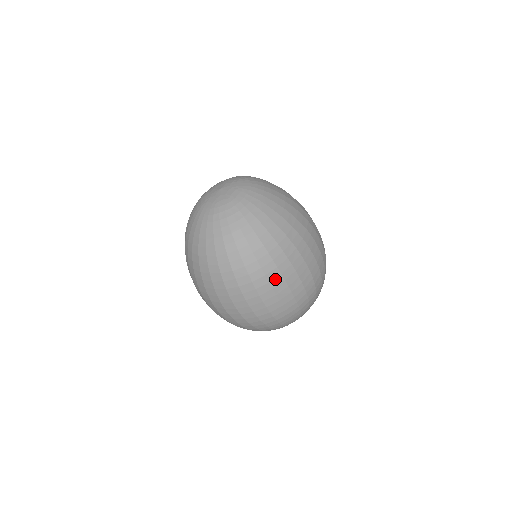
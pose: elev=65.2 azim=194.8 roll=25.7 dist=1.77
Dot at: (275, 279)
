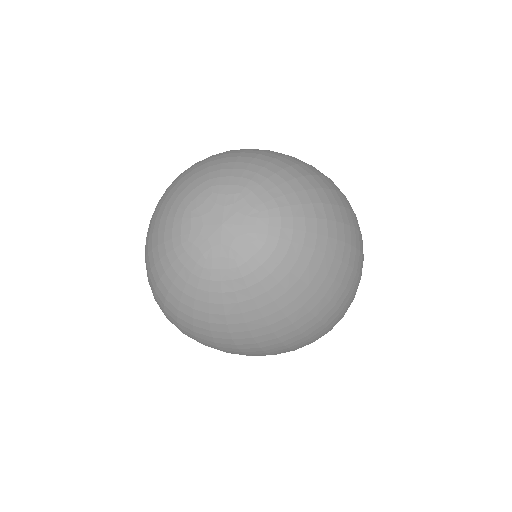
Dot at: occluded
